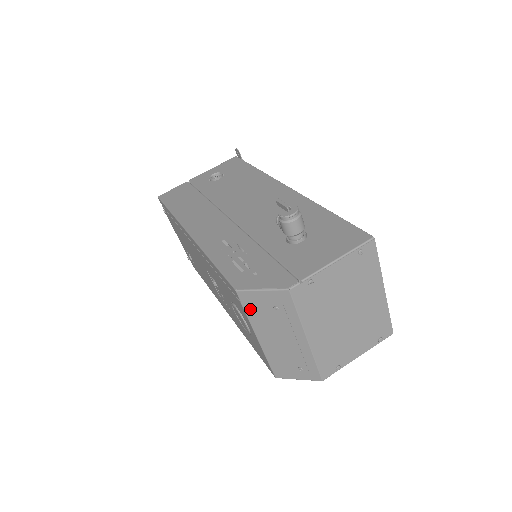
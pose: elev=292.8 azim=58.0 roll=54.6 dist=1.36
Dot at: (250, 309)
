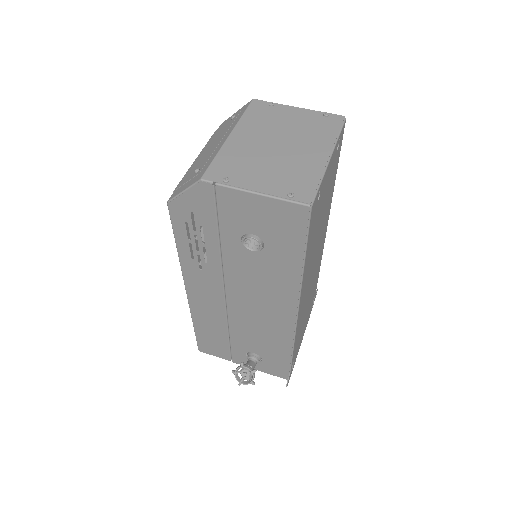
Dot at: (217, 132)
